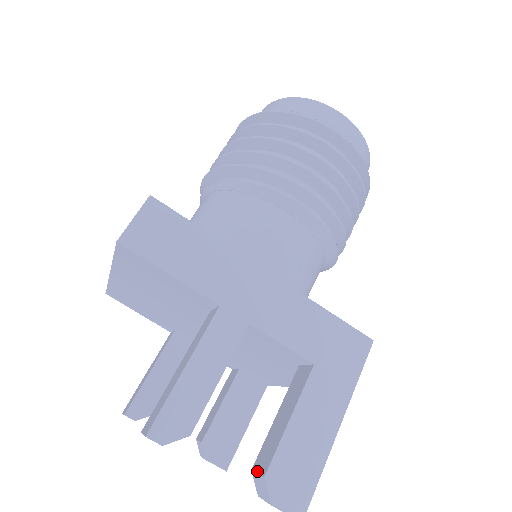
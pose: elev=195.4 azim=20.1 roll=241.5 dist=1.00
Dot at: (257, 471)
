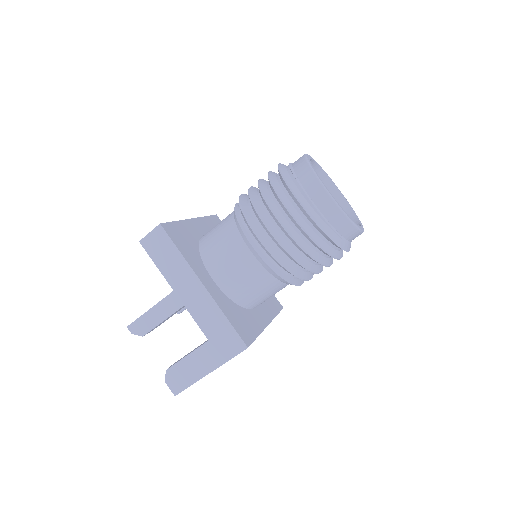
Dot at: occluded
